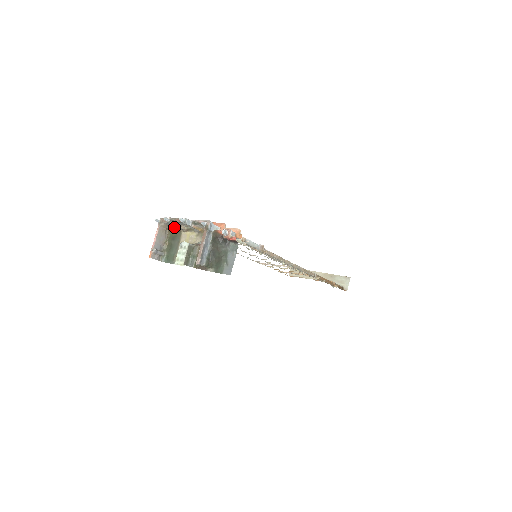
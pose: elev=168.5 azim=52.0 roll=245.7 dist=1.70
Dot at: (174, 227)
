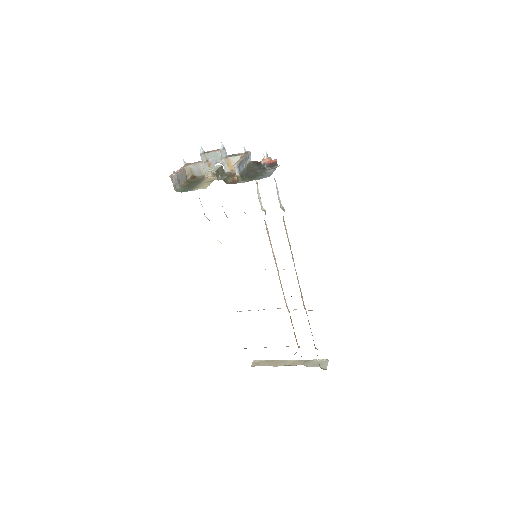
Dot at: (196, 176)
